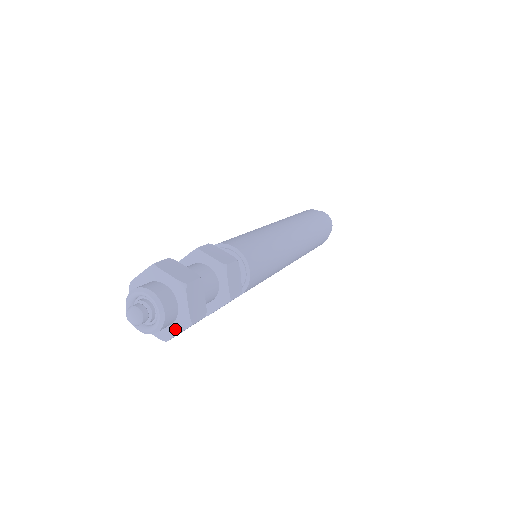
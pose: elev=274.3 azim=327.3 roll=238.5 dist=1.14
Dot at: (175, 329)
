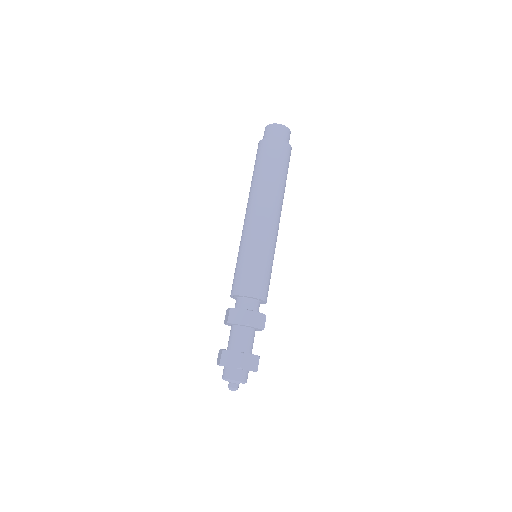
Dot at: occluded
